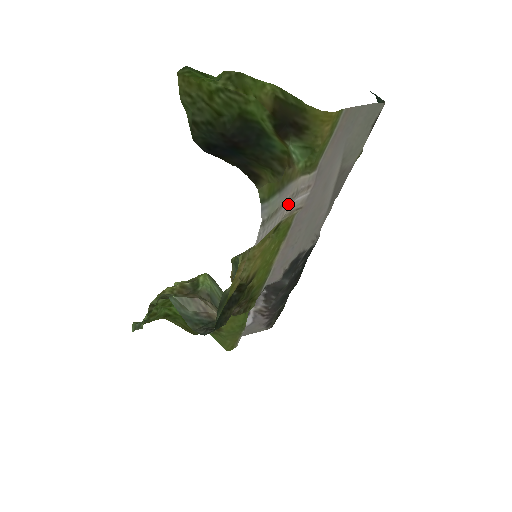
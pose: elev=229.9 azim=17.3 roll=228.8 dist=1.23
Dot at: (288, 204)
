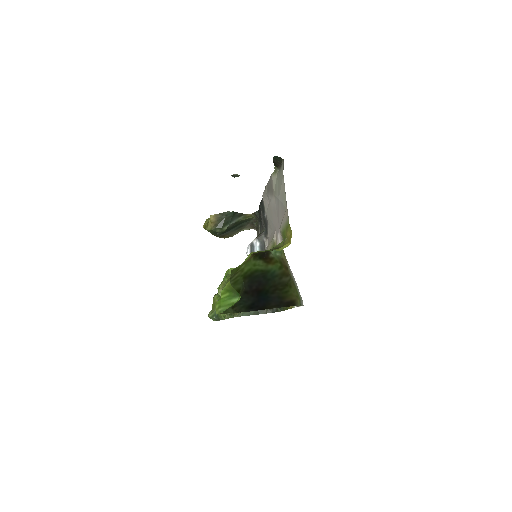
Dot at: occluded
